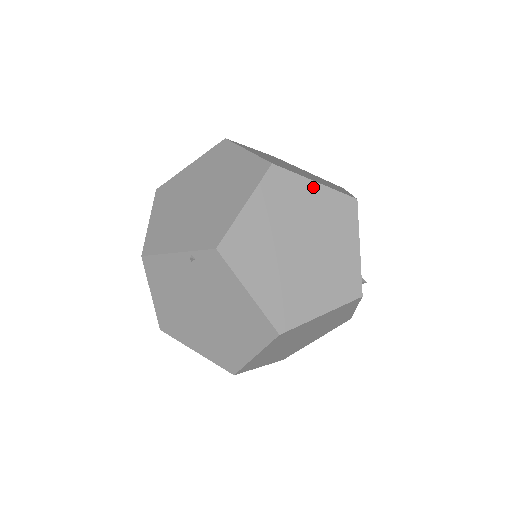
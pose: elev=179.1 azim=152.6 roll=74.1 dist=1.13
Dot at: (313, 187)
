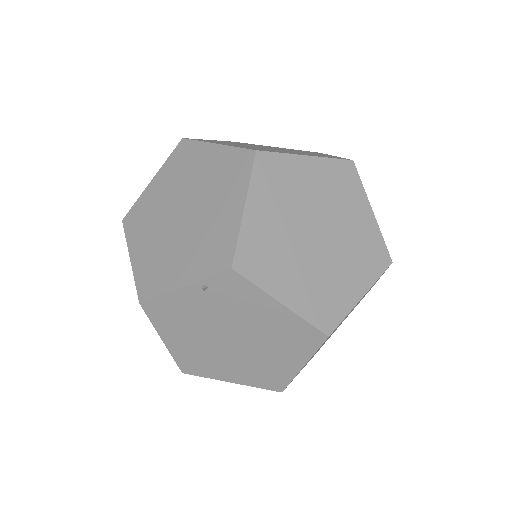
Dot at: (306, 162)
